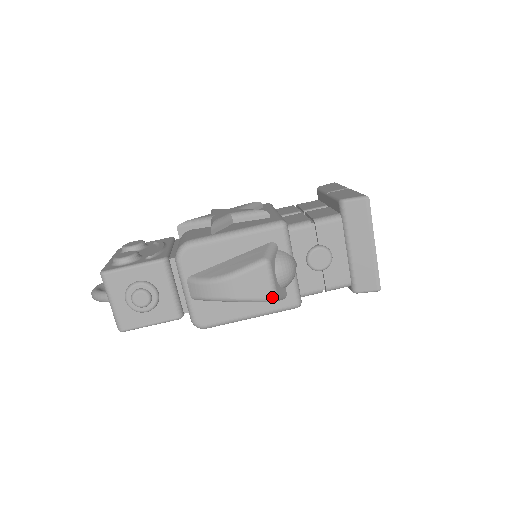
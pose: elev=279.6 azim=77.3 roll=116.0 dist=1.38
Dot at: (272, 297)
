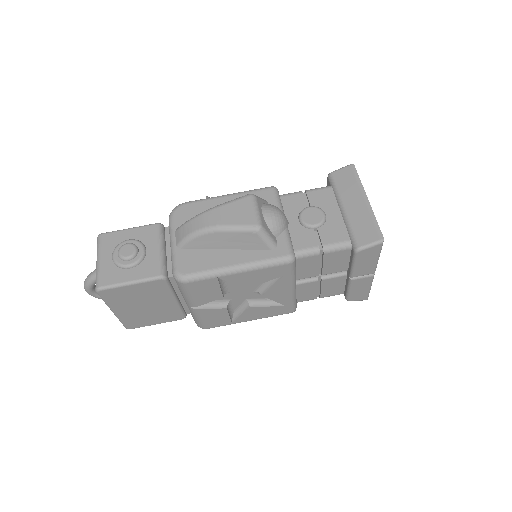
Dot at: (256, 224)
